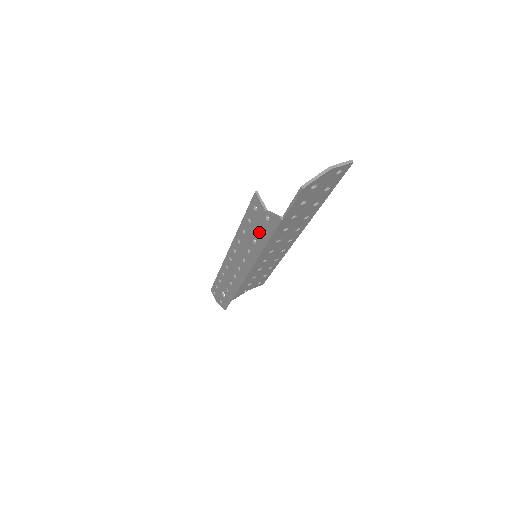
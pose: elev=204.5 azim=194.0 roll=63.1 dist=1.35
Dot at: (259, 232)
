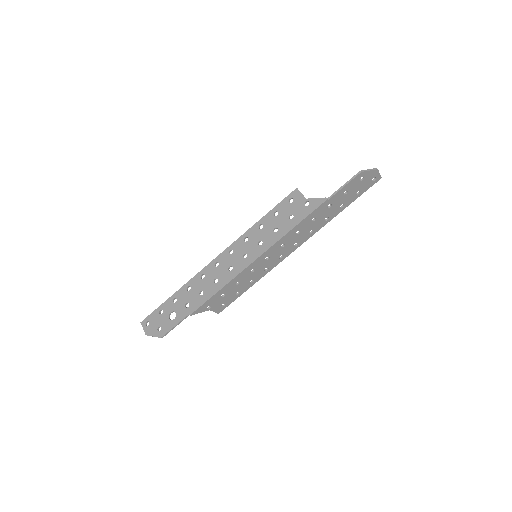
Dot at: (288, 219)
